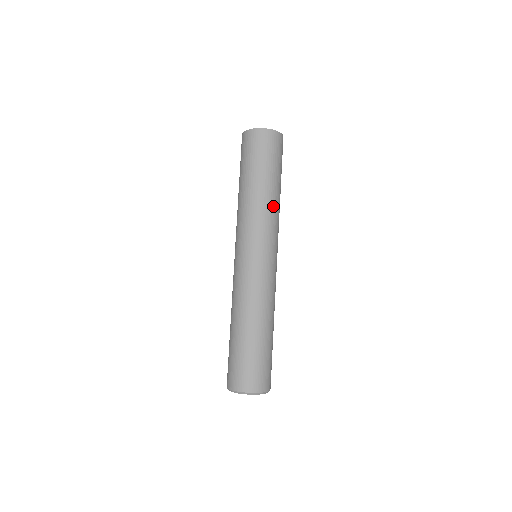
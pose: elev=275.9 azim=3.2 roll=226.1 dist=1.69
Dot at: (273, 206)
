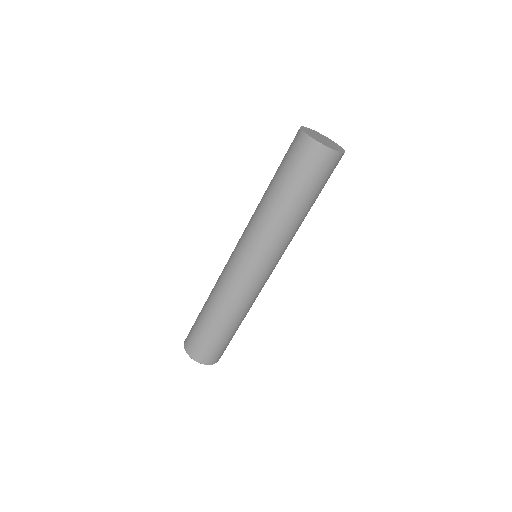
Dot at: (293, 228)
